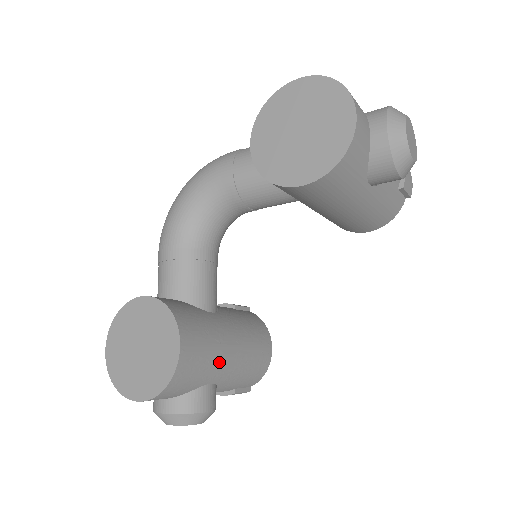
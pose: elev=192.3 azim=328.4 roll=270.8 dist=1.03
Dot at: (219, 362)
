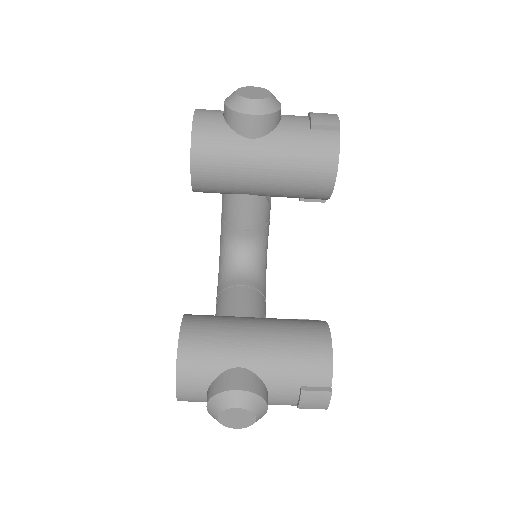
Dot at: (237, 343)
